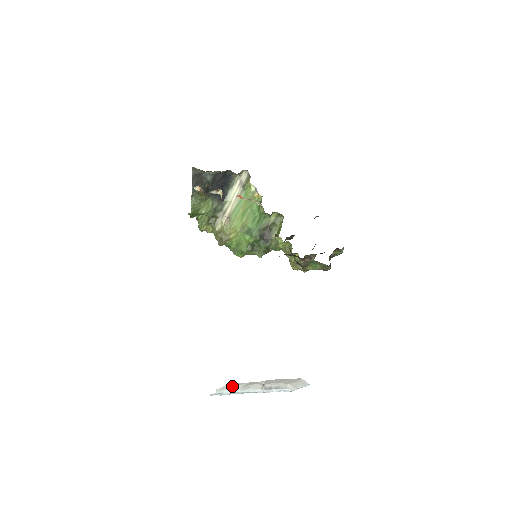
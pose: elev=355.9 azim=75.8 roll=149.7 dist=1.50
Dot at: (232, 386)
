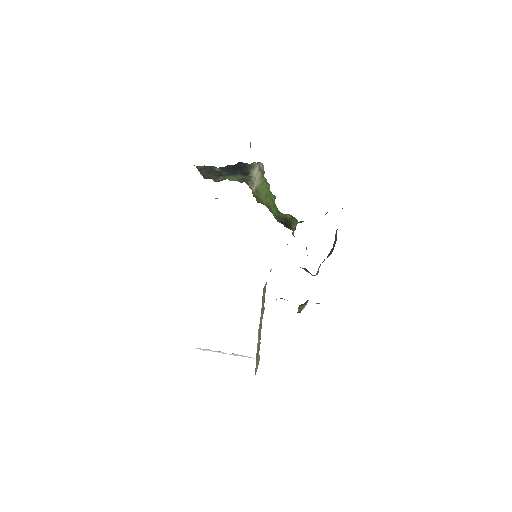
Dot at: (206, 349)
